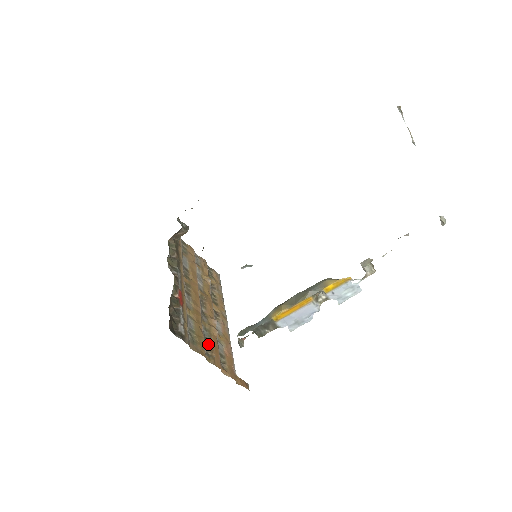
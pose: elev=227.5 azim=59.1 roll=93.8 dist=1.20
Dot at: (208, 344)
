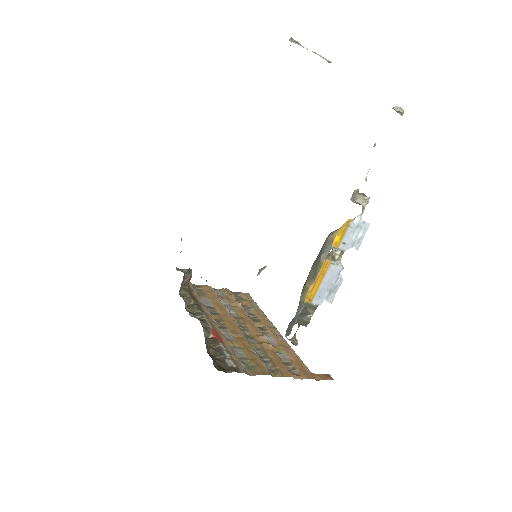
Dot at: (267, 361)
